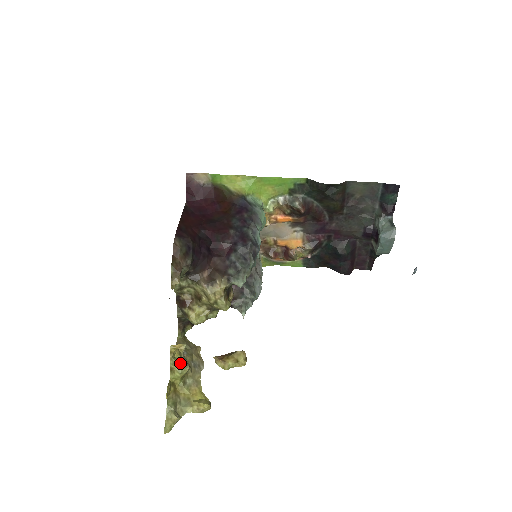
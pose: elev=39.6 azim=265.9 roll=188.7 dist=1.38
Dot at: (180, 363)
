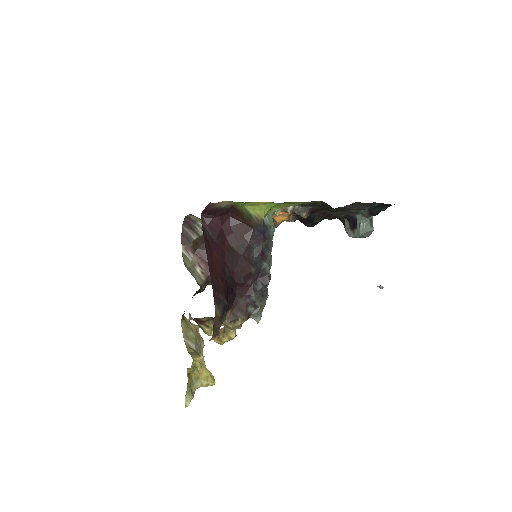
Dot at: occluded
